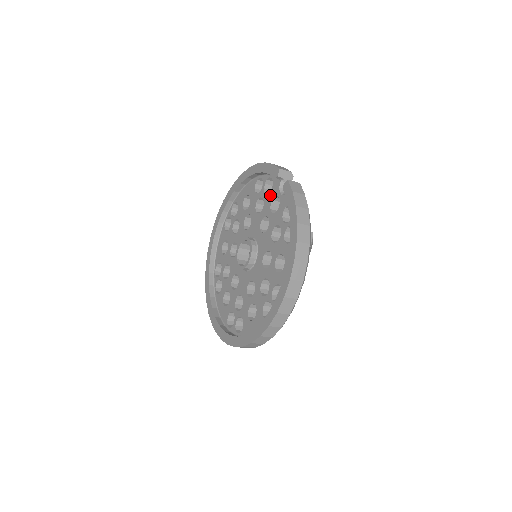
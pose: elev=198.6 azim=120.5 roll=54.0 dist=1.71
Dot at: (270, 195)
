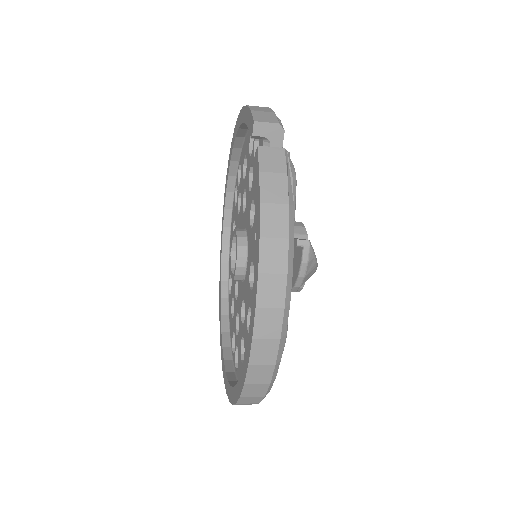
Dot at: occluded
